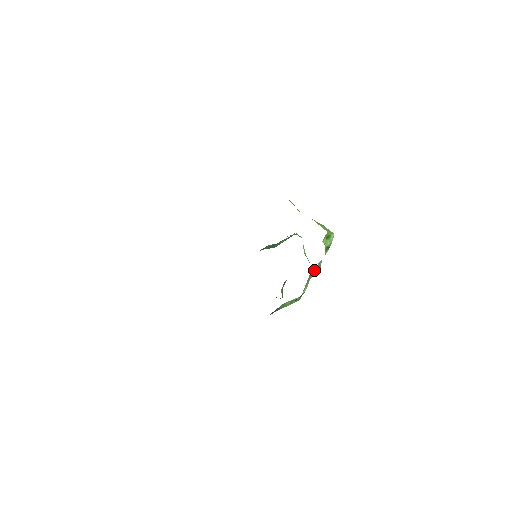
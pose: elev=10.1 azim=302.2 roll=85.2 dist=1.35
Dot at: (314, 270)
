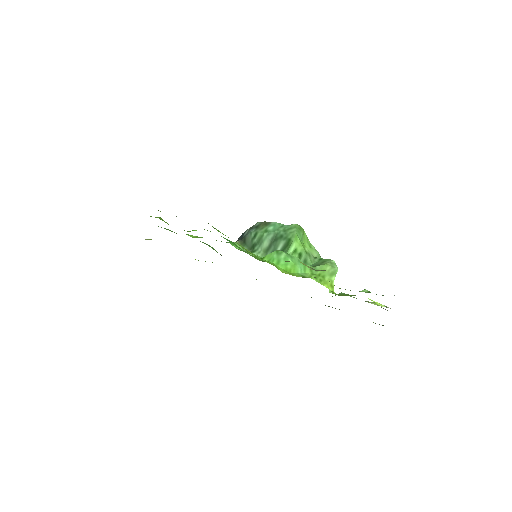
Dot at: occluded
